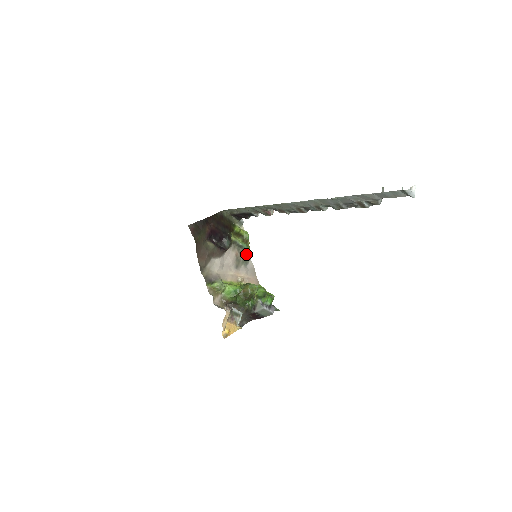
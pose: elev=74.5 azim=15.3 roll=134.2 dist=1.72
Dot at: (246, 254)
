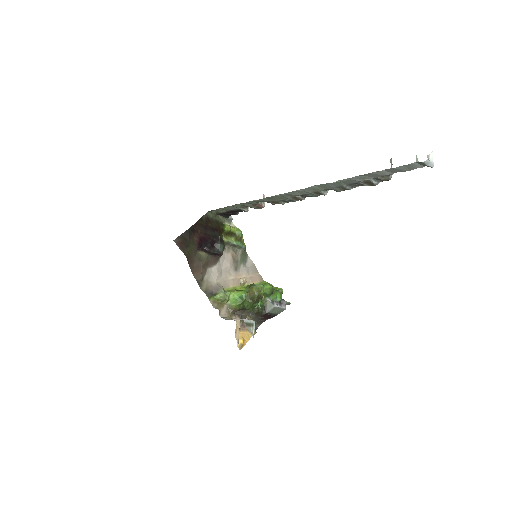
Dot at: (242, 252)
